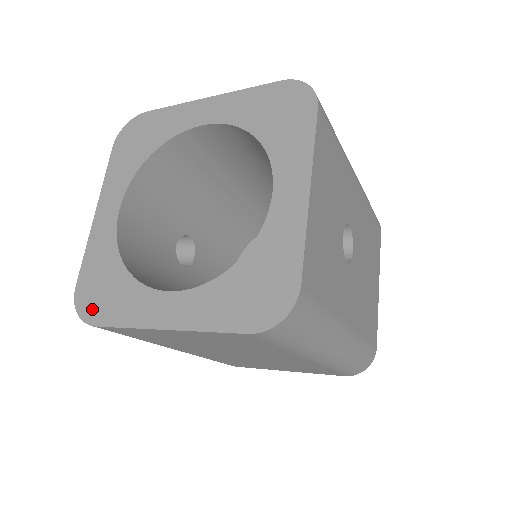
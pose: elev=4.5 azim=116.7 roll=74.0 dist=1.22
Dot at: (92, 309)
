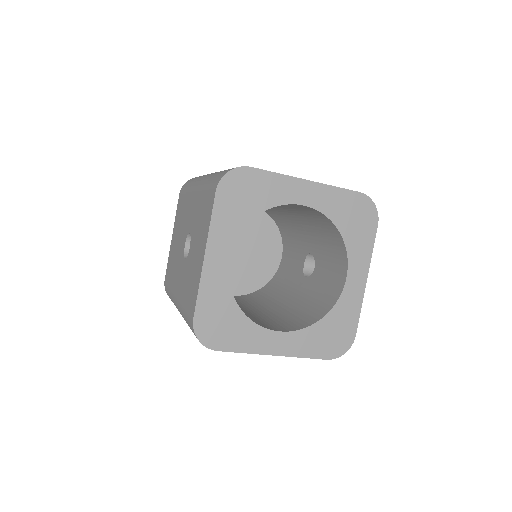
Dot at: (214, 338)
